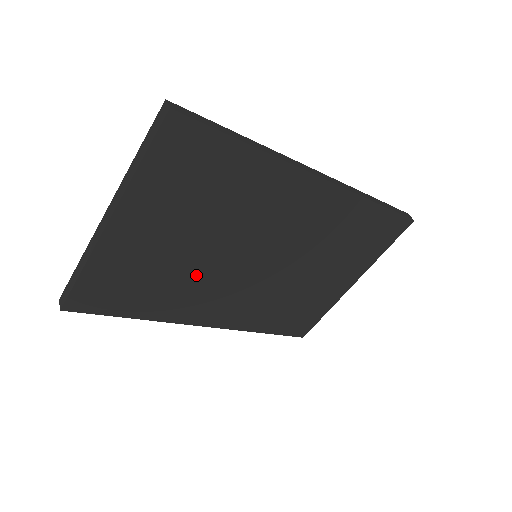
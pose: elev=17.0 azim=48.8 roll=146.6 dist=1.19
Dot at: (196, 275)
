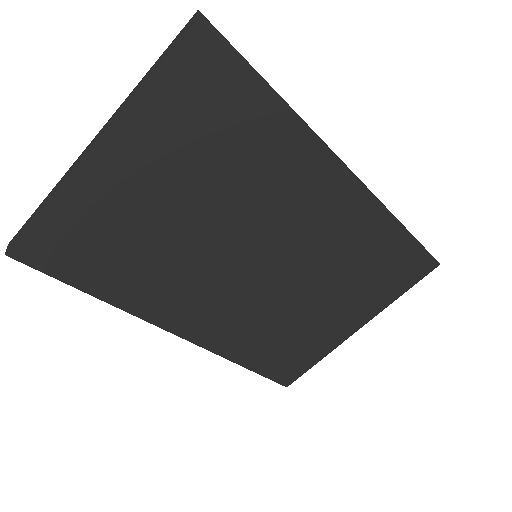
Dot at: (181, 257)
